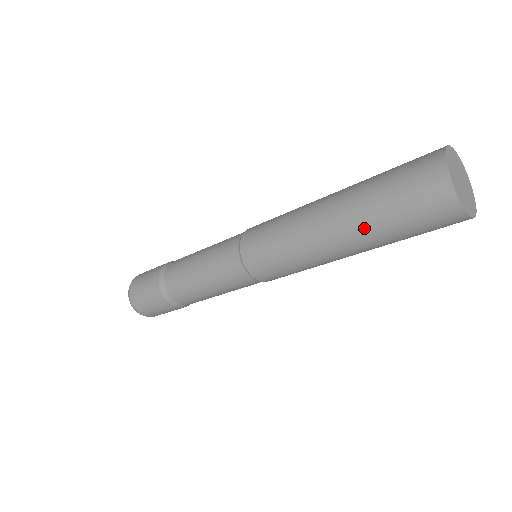
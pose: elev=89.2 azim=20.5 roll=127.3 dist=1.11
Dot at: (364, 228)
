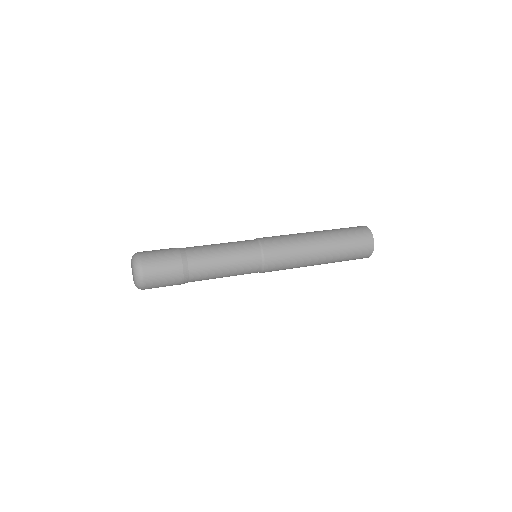
Dot at: (336, 247)
